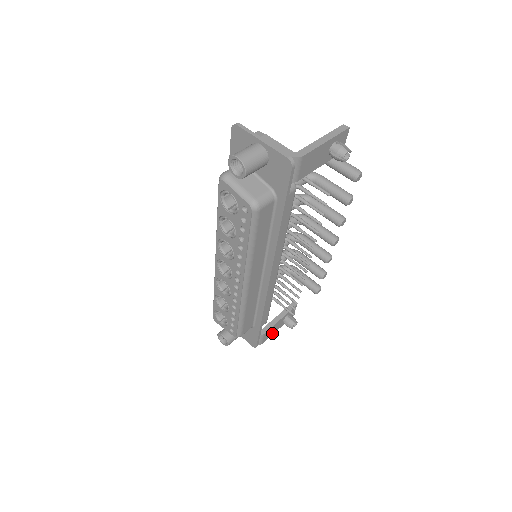
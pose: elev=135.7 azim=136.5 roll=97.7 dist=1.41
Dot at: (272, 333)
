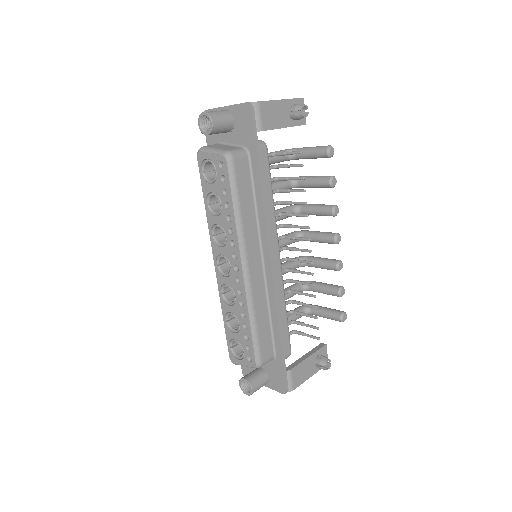
Dot at: (304, 378)
